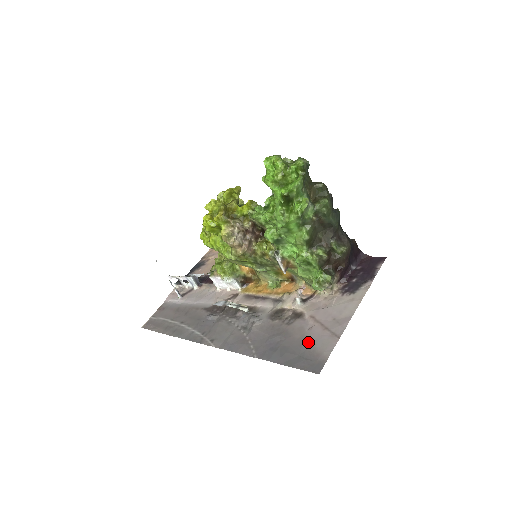
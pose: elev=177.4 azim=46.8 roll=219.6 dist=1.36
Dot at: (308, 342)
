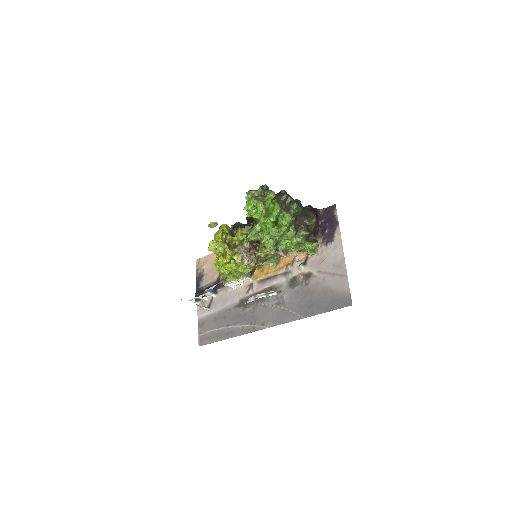
Dot at: (329, 289)
